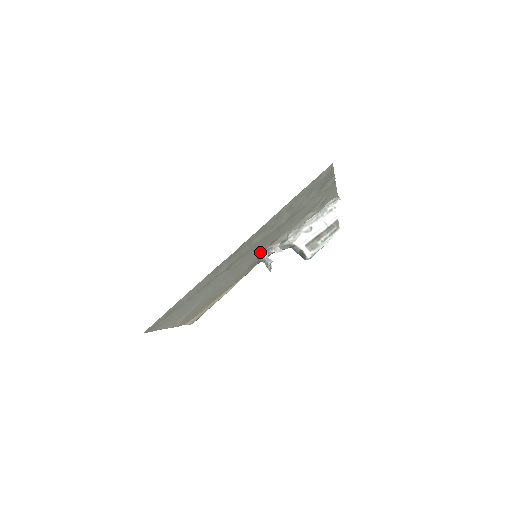
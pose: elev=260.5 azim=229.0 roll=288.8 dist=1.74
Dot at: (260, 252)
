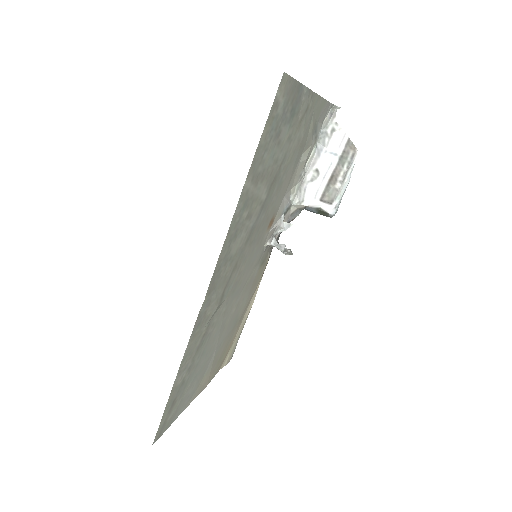
Dot at: (260, 245)
